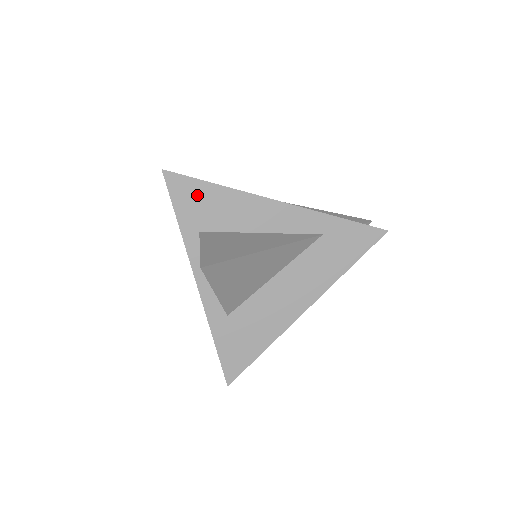
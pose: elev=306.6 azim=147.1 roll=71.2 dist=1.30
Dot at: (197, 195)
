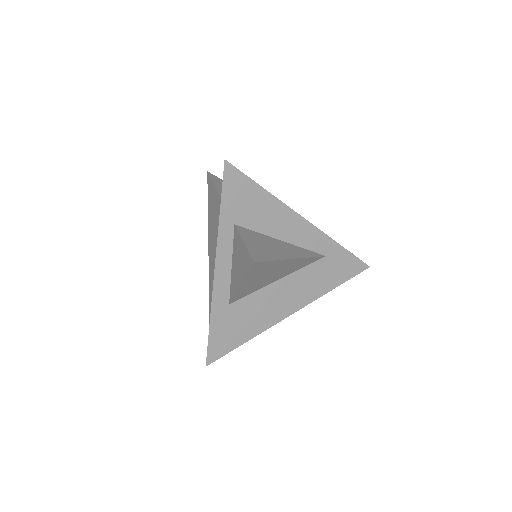
Dot at: (245, 192)
